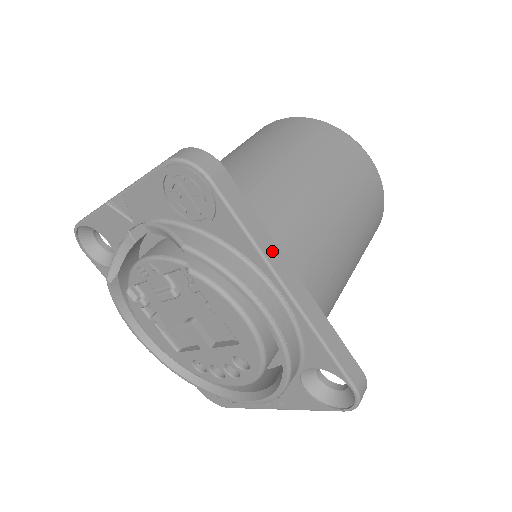
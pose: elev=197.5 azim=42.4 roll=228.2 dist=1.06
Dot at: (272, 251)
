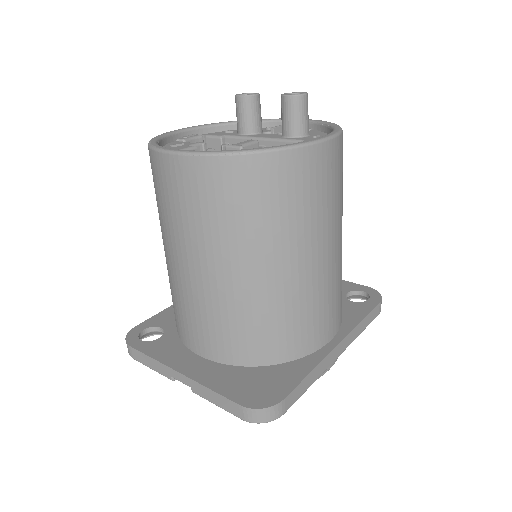
Dot at: (323, 366)
